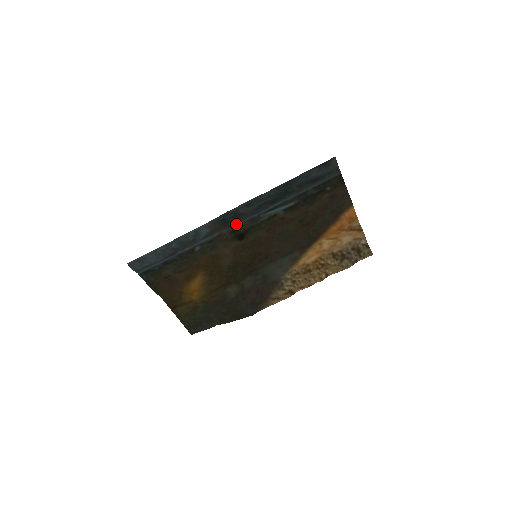
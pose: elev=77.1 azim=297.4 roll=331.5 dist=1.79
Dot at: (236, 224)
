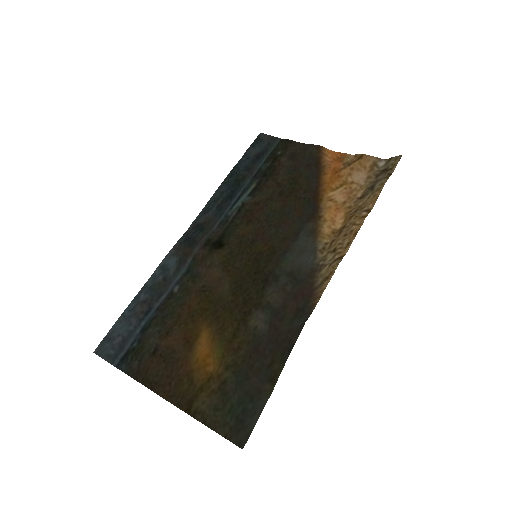
Dot at: (205, 237)
